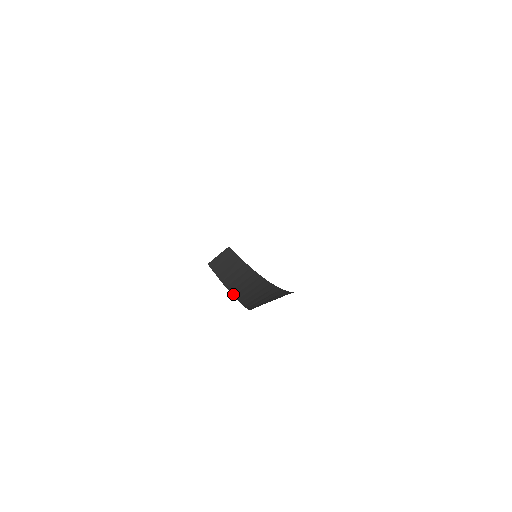
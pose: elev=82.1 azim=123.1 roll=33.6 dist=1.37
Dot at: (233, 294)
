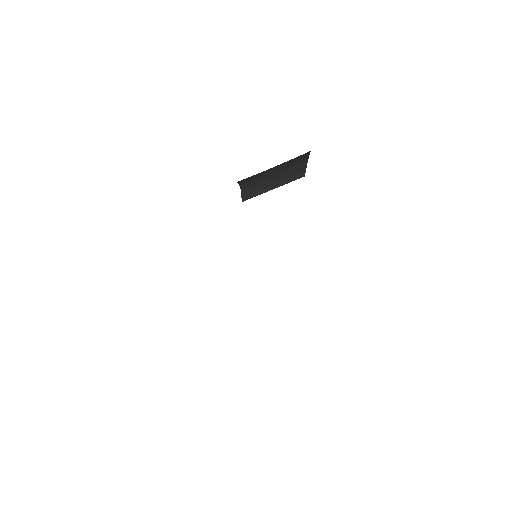
Dot at: occluded
